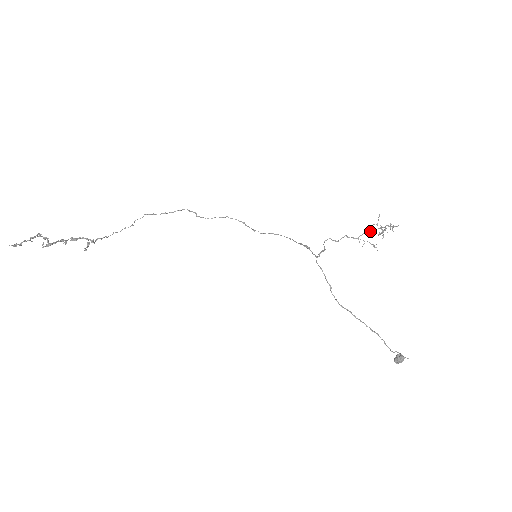
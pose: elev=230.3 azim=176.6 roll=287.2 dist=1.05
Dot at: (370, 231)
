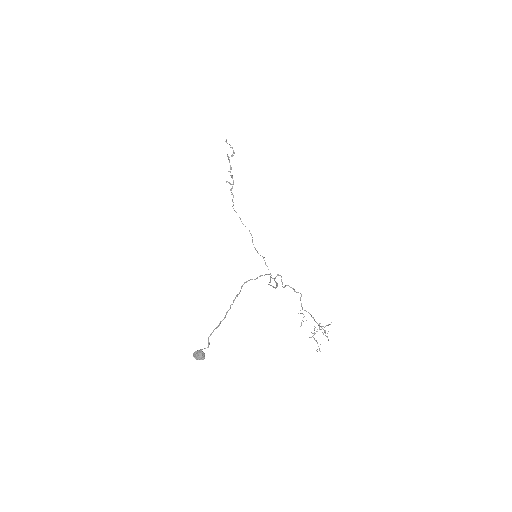
Dot at: occluded
